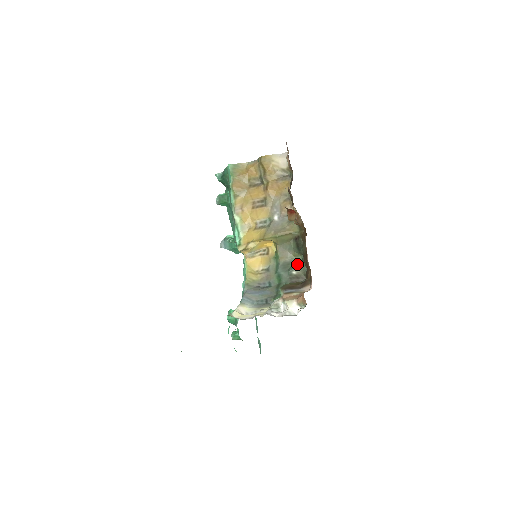
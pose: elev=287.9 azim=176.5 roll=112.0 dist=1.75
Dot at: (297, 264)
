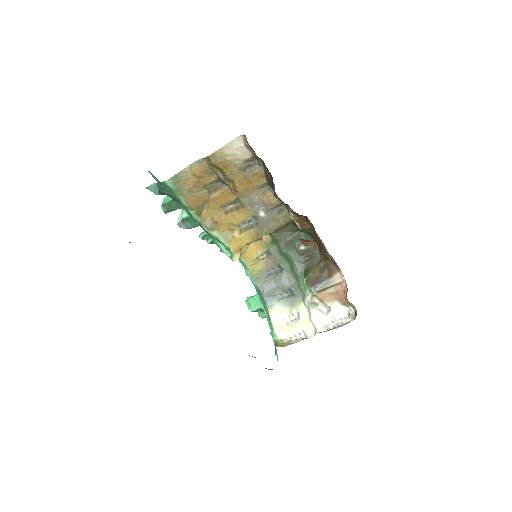
Dot at: (301, 238)
